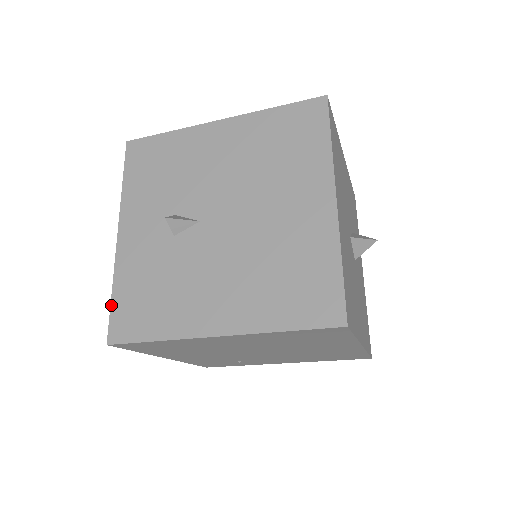
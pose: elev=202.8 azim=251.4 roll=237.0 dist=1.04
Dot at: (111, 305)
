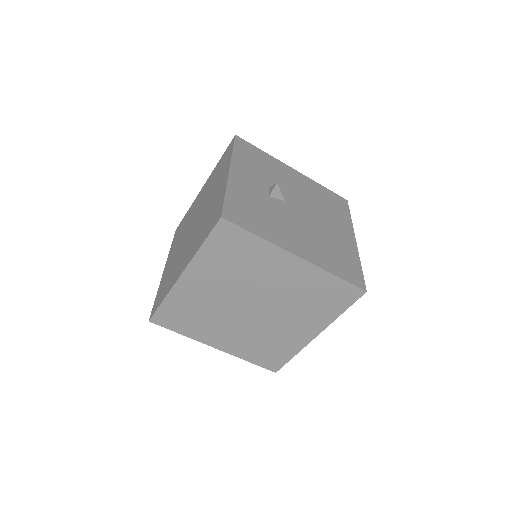
Dot at: (225, 200)
